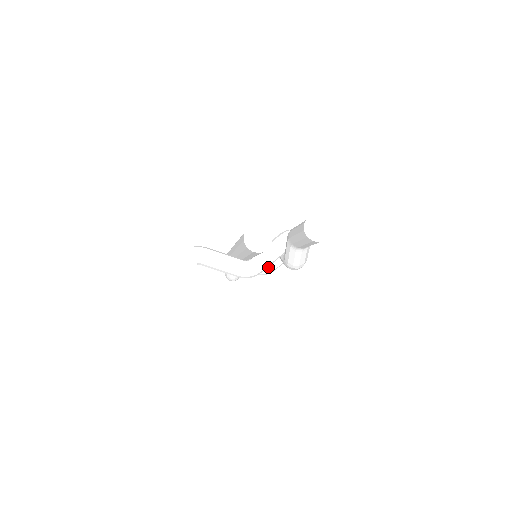
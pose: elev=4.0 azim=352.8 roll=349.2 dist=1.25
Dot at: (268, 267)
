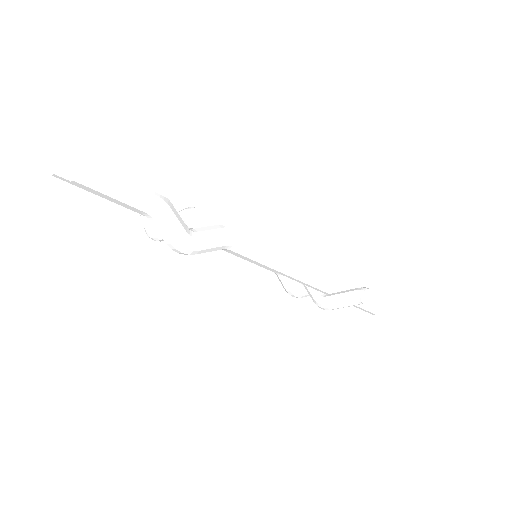
Dot at: (322, 299)
